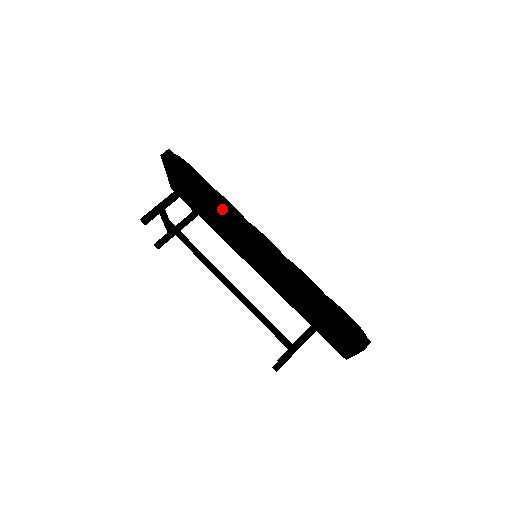
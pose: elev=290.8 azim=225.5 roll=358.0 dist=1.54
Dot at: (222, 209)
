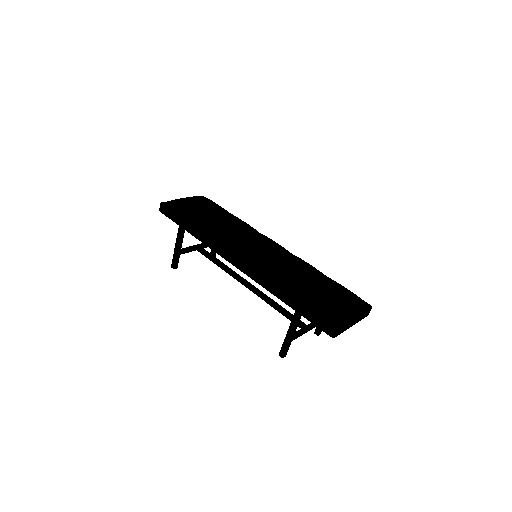
Dot at: (205, 242)
